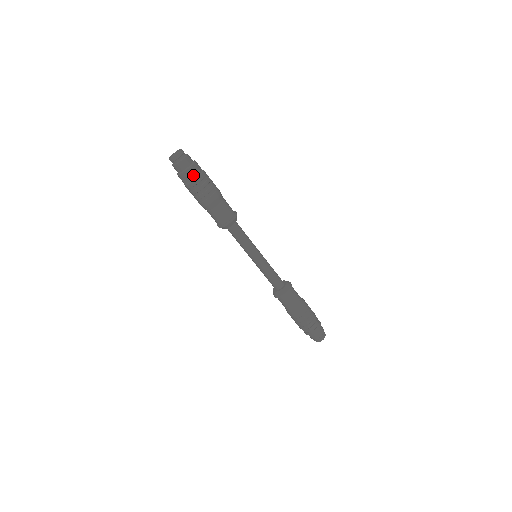
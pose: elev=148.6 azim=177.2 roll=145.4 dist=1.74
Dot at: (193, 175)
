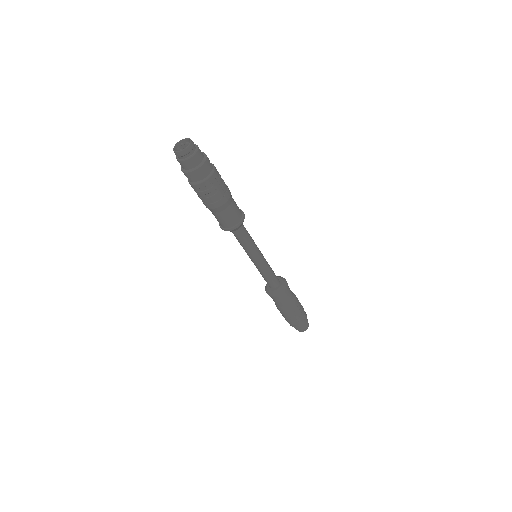
Dot at: (195, 179)
